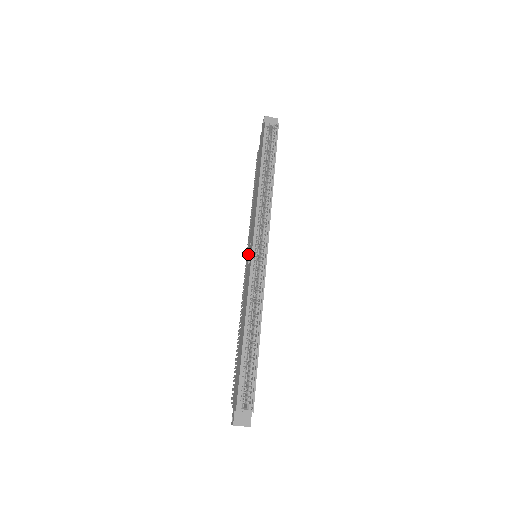
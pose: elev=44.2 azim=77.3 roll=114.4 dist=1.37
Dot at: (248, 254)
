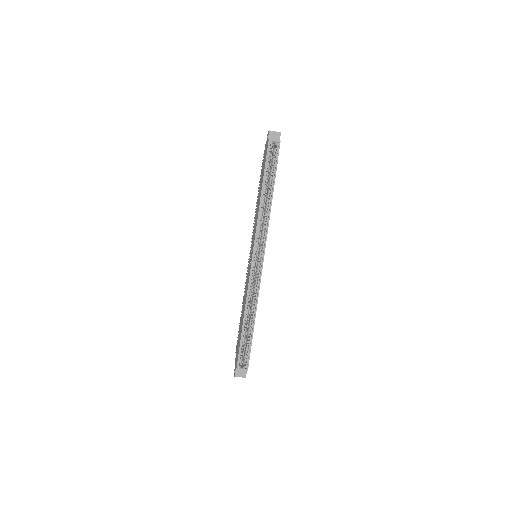
Dot at: (250, 254)
